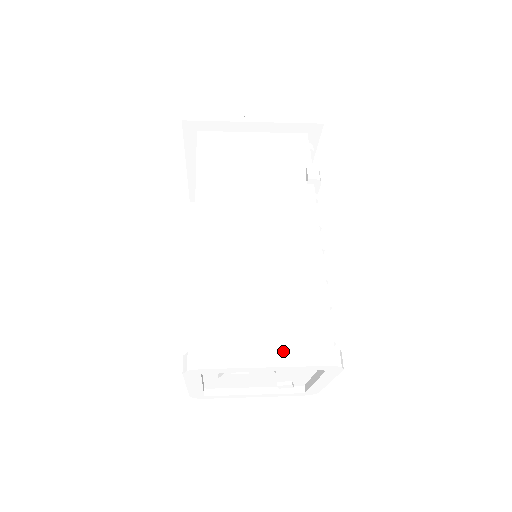
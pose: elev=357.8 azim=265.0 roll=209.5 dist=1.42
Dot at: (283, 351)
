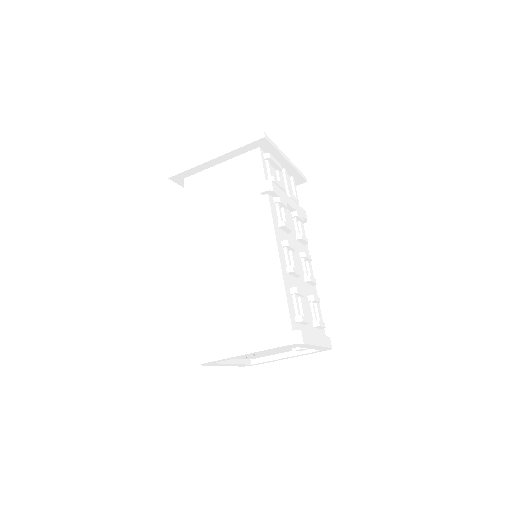
Dot at: (254, 341)
